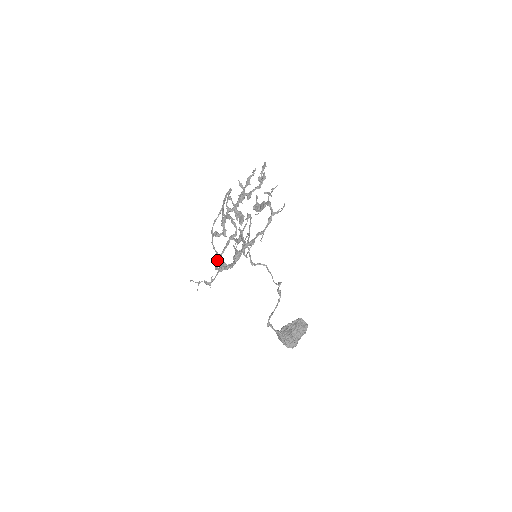
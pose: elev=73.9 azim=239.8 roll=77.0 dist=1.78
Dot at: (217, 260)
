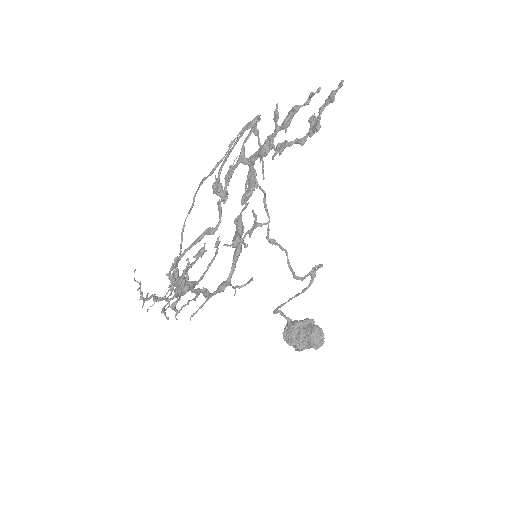
Dot at: (177, 257)
